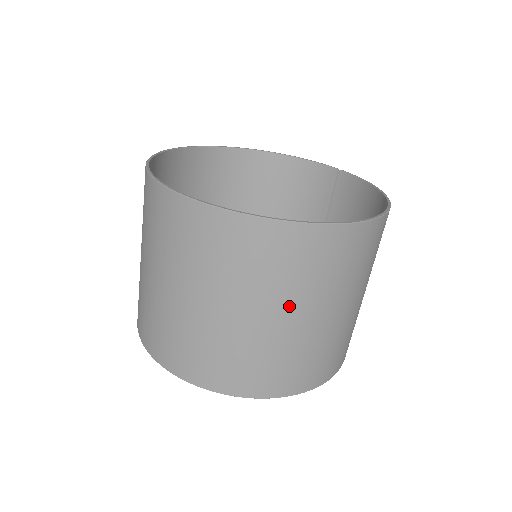
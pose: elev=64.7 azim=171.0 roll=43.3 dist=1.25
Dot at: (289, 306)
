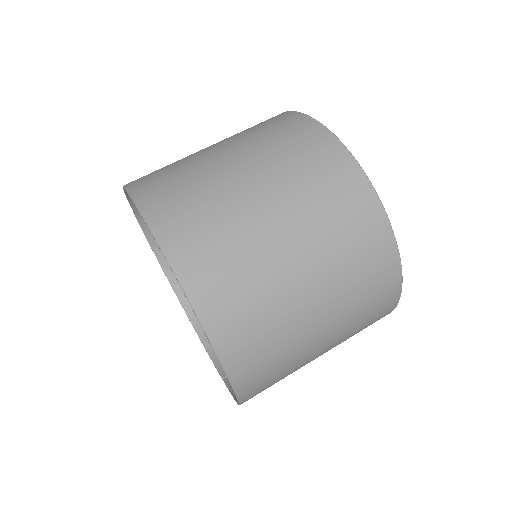
Dot at: (296, 223)
